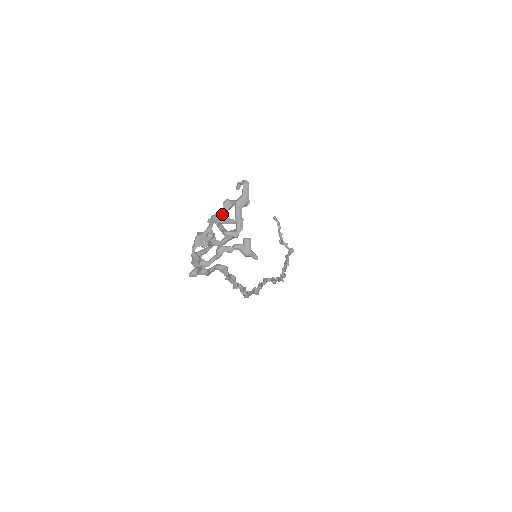
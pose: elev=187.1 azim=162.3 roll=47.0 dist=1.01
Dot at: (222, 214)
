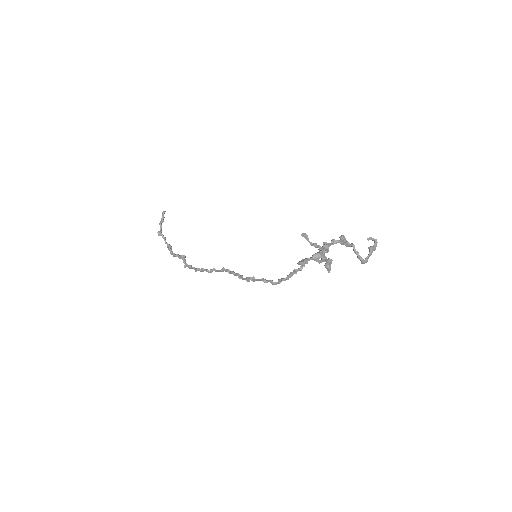
Dot at: (341, 241)
